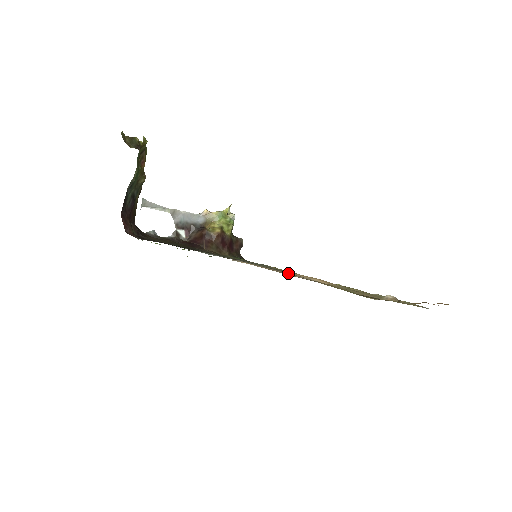
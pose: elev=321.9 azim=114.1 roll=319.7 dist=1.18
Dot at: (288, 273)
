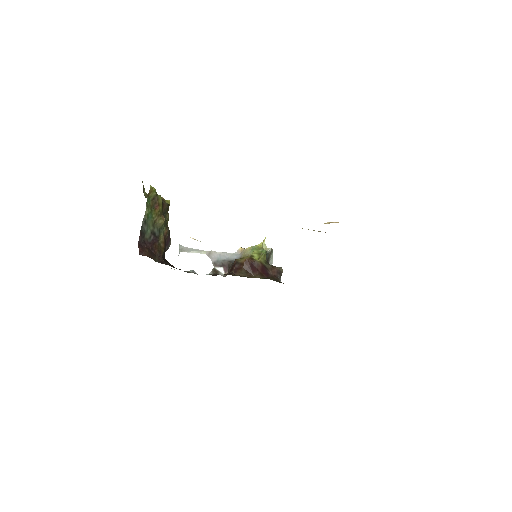
Dot at: occluded
